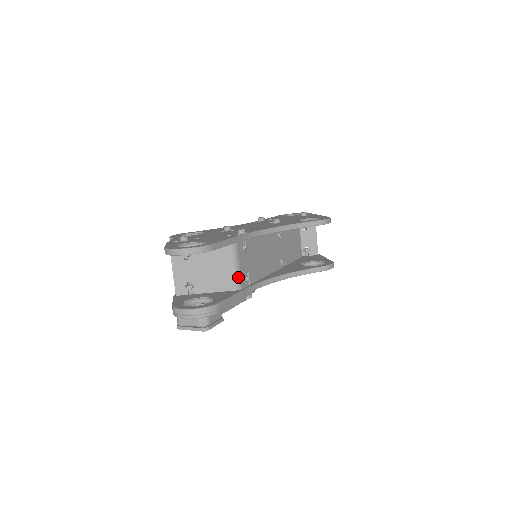
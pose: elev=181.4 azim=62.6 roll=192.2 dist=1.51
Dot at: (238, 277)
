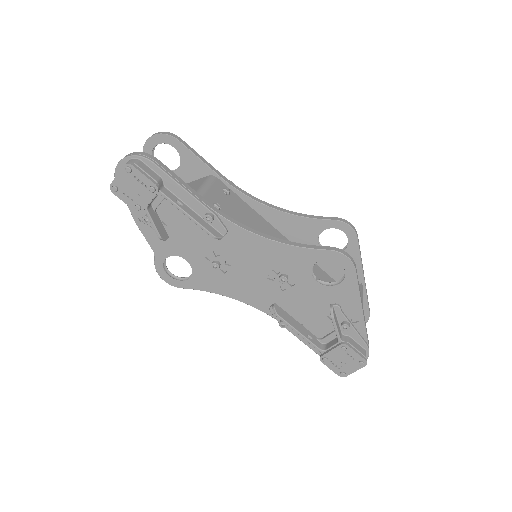
Dot at: (202, 191)
